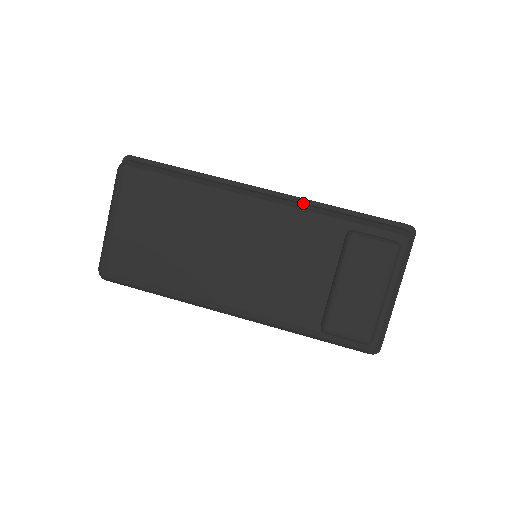
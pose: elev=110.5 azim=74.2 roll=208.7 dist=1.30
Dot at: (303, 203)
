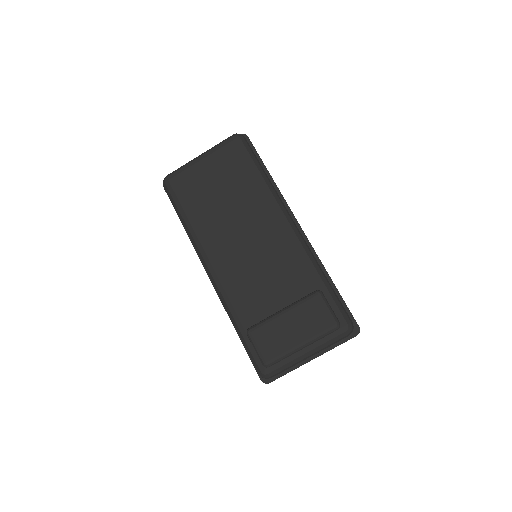
Dot at: occluded
